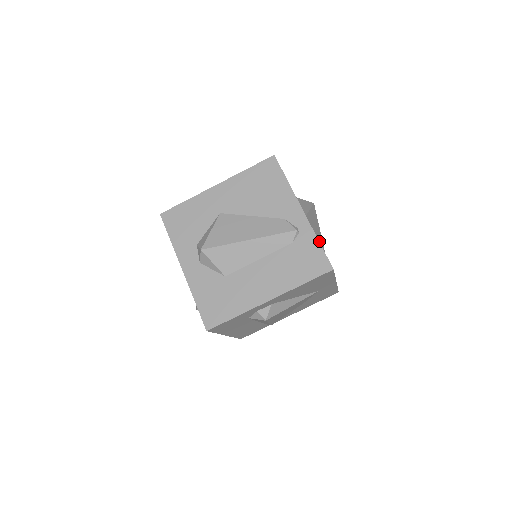
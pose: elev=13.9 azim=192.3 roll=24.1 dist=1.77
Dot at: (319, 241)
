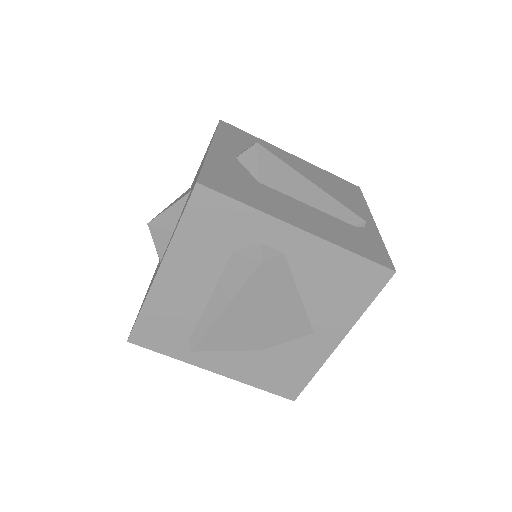
Dot at: occluded
